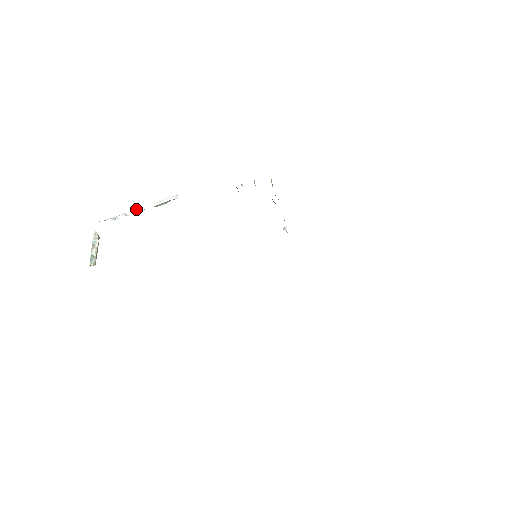
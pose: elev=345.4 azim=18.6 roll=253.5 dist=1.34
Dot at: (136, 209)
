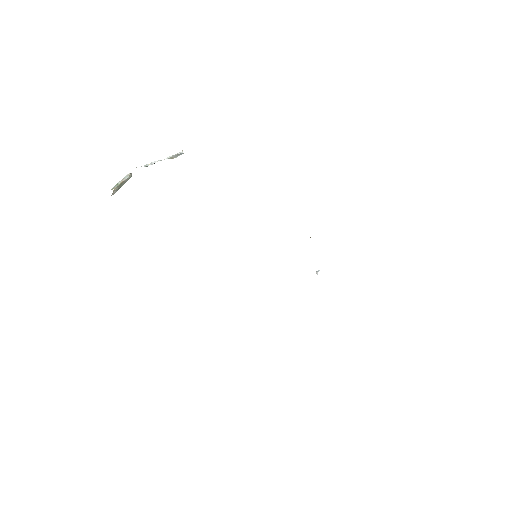
Dot at: (159, 160)
